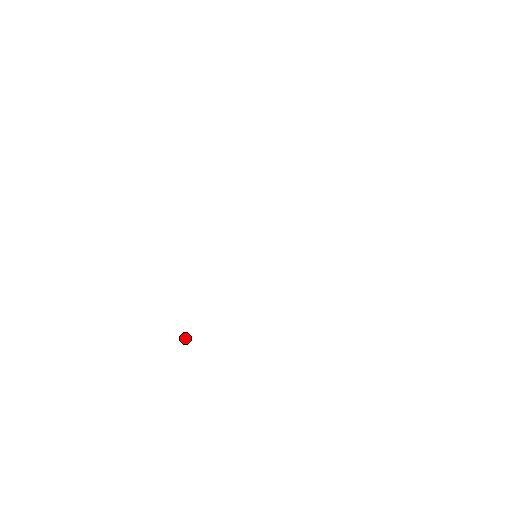
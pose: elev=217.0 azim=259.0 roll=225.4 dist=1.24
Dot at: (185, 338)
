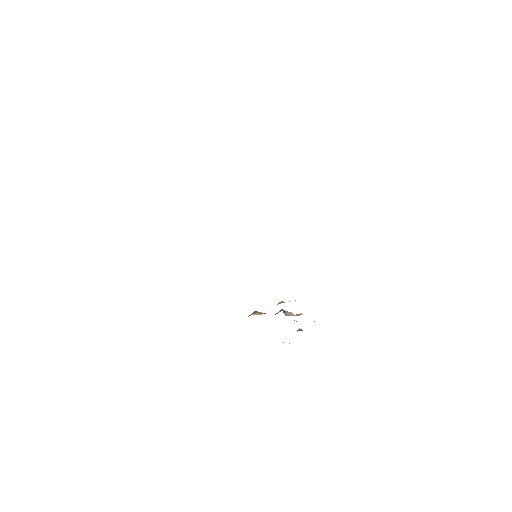
Dot at: (298, 330)
